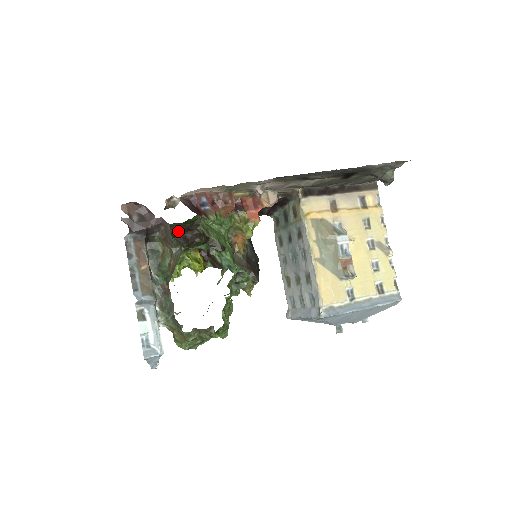
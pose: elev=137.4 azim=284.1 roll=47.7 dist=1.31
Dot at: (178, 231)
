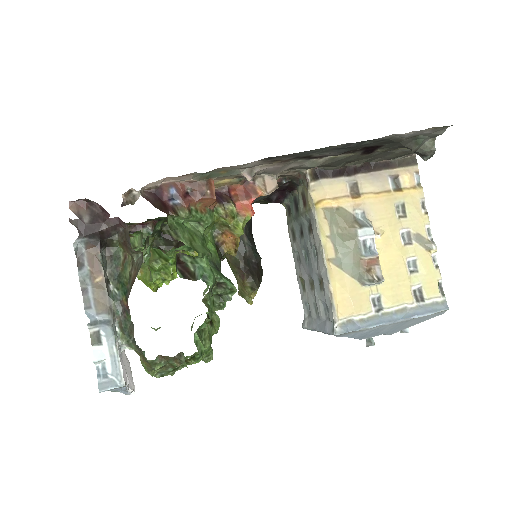
Dot at: occluded
